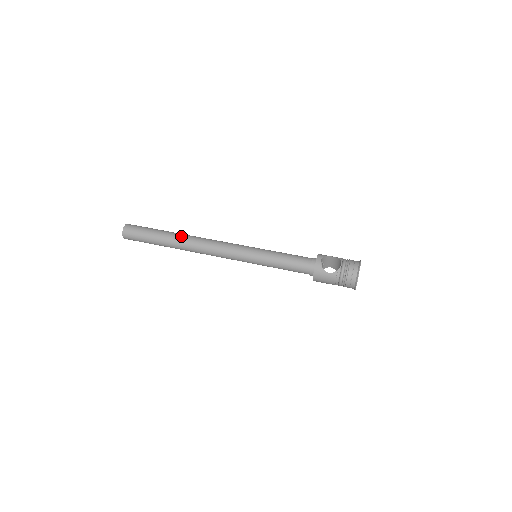
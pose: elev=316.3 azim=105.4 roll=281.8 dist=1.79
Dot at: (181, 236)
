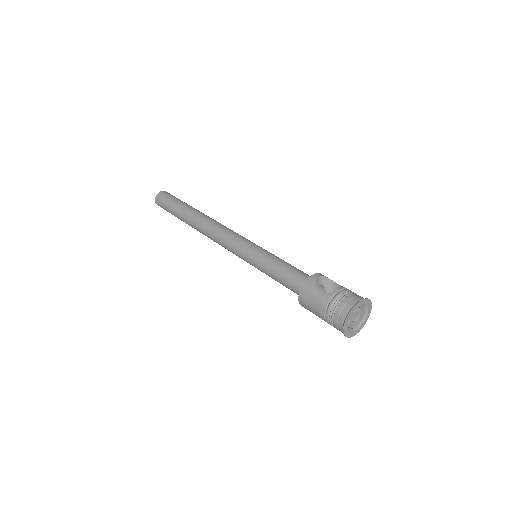
Dot at: (200, 212)
